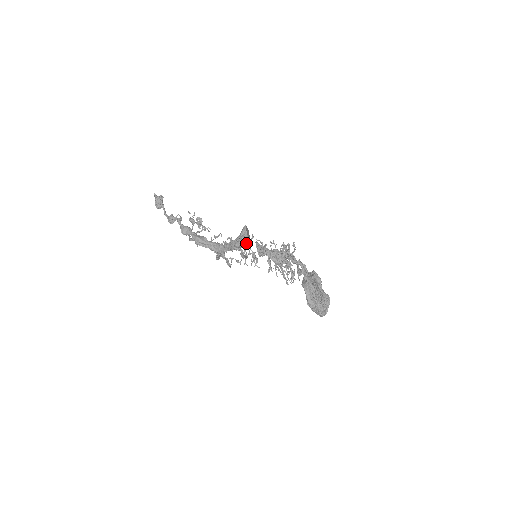
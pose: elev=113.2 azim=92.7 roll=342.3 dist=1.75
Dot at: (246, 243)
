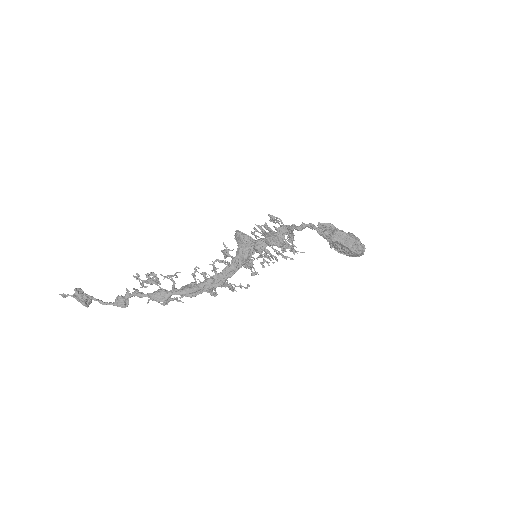
Dot at: (253, 247)
